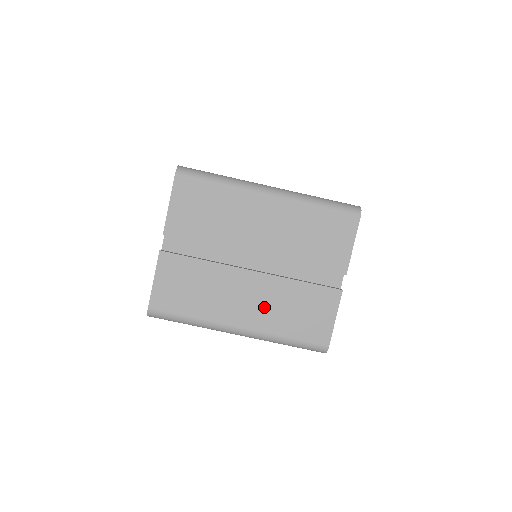
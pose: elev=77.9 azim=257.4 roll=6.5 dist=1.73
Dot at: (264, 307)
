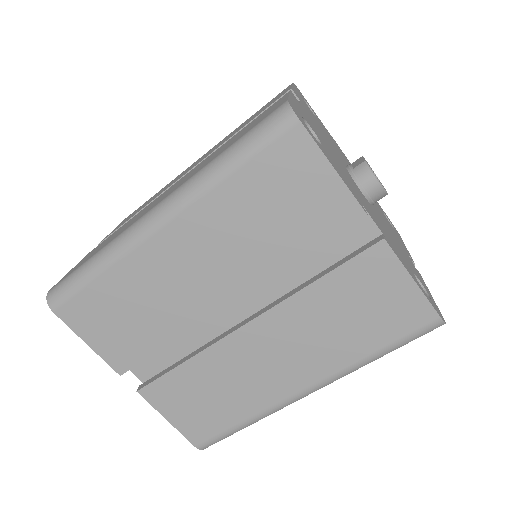
Dot at: (306, 347)
